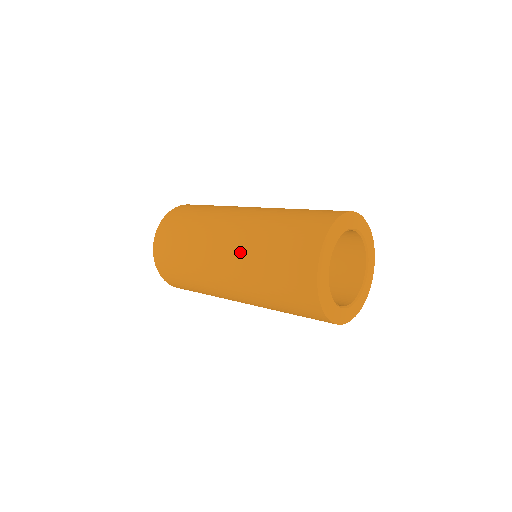
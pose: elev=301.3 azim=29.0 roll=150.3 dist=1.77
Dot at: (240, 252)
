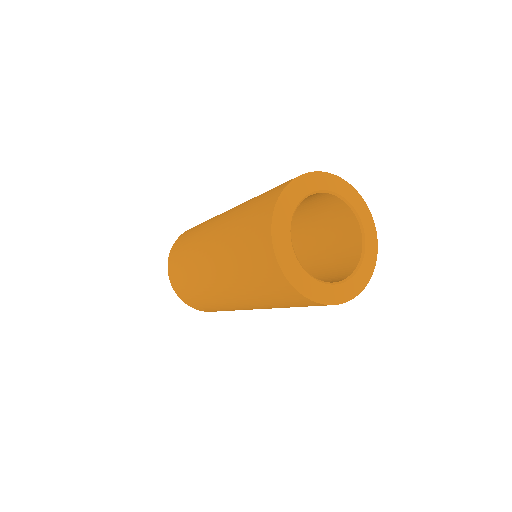
Dot at: (224, 223)
